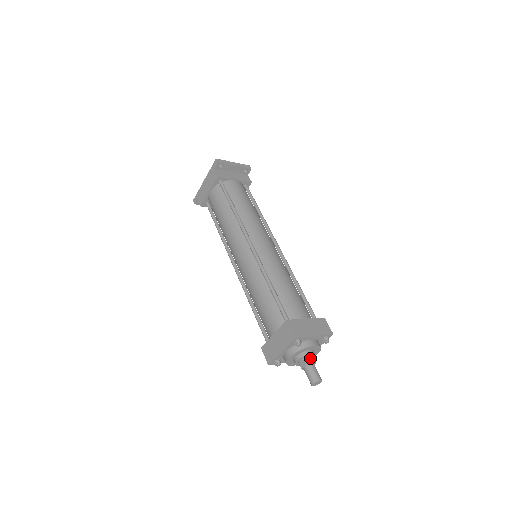
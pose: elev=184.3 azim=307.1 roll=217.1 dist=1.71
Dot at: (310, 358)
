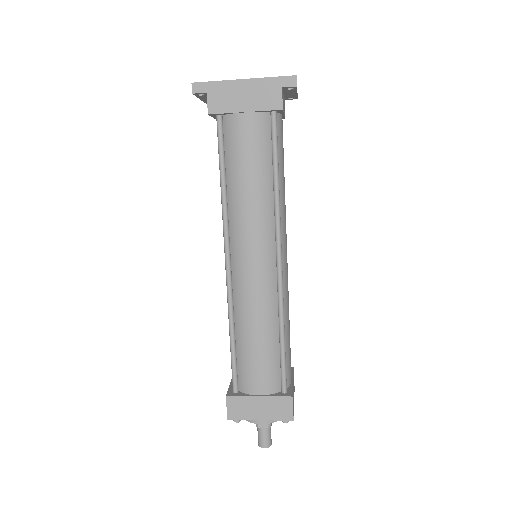
Dot at: occluded
